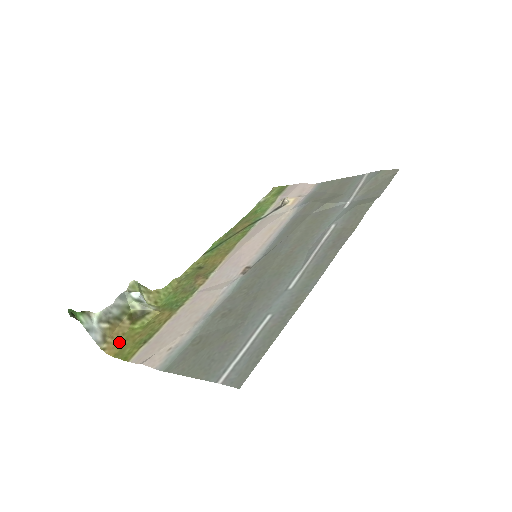
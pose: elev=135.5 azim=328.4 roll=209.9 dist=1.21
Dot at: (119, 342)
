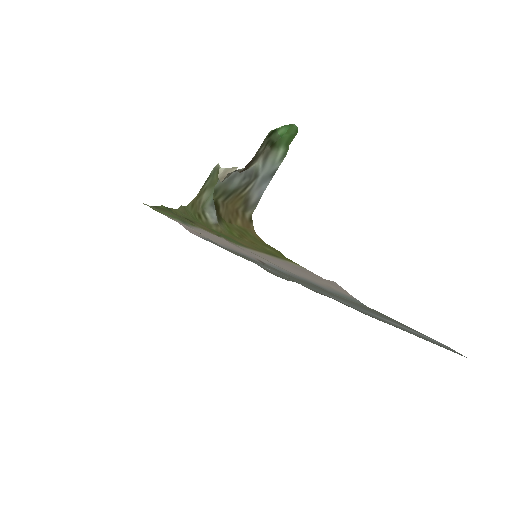
Dot at: (242, 228)
